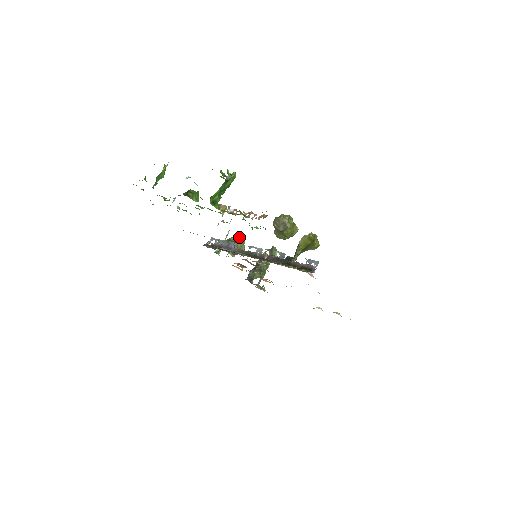
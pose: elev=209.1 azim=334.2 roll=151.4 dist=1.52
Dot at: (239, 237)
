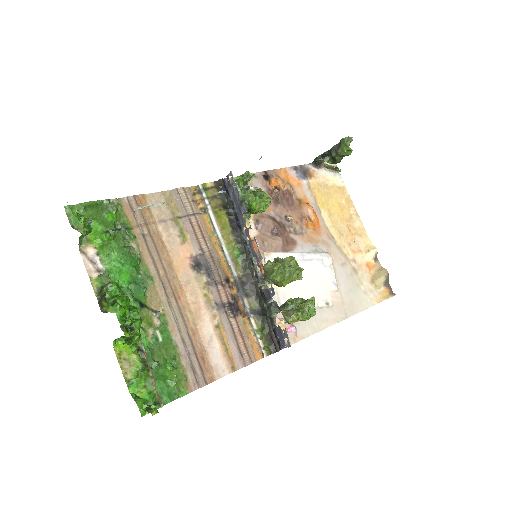
Dot at: (255, 203)
